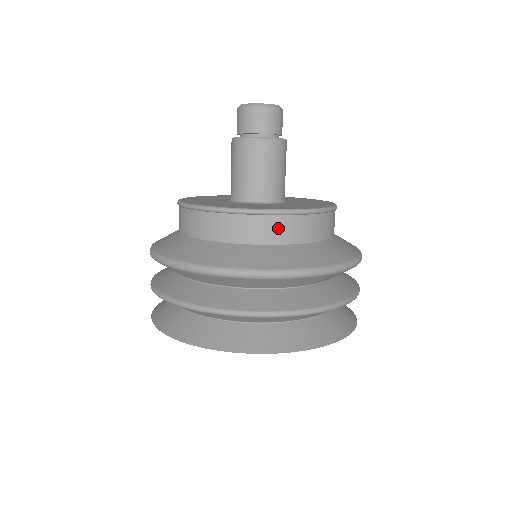
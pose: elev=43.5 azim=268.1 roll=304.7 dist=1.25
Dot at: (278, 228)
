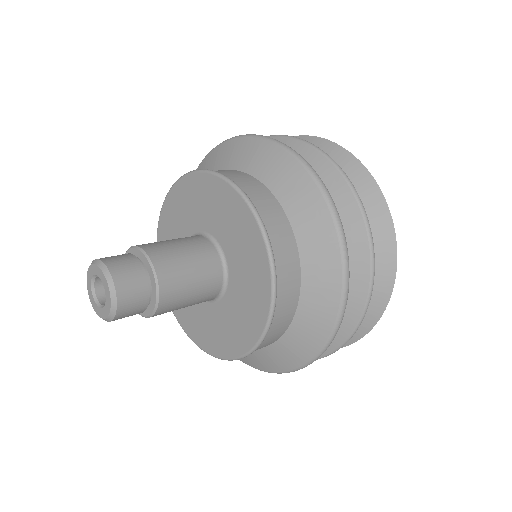
Dot at: occluded
